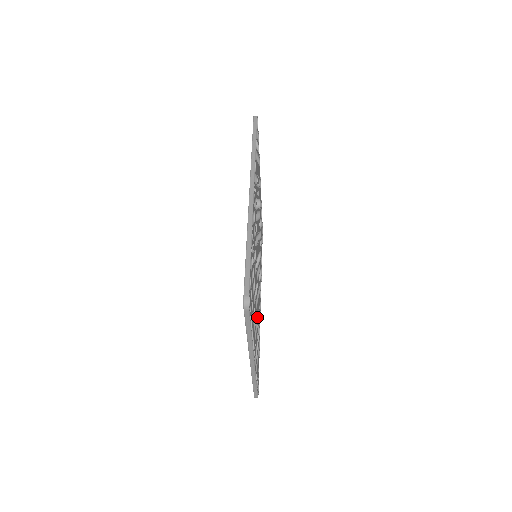
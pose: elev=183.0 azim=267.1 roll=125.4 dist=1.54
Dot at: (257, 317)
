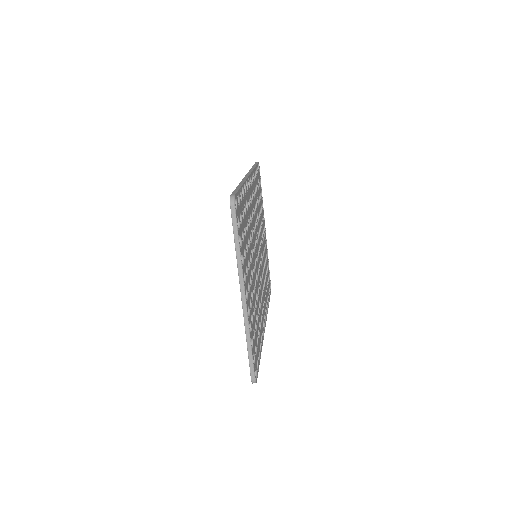
Dot at: (255, 298)
